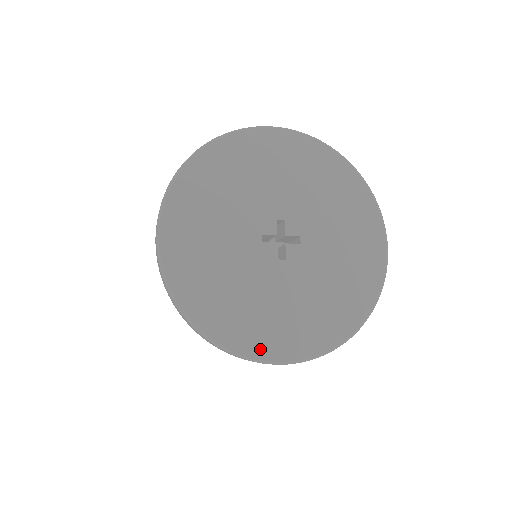
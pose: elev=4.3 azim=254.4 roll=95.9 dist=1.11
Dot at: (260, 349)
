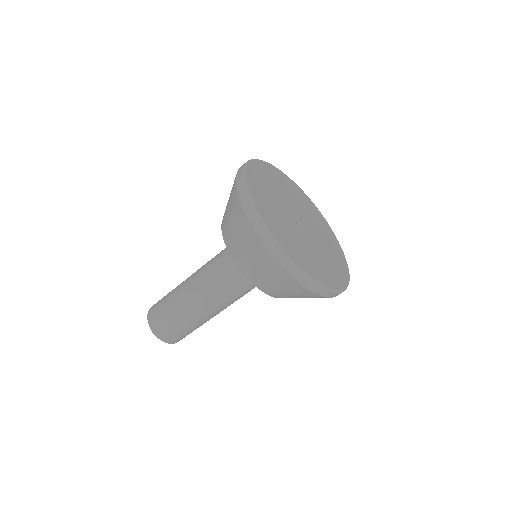
Dot at: (339, 284)
